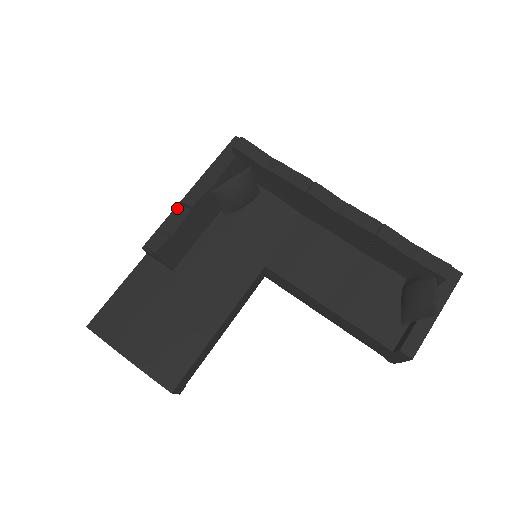
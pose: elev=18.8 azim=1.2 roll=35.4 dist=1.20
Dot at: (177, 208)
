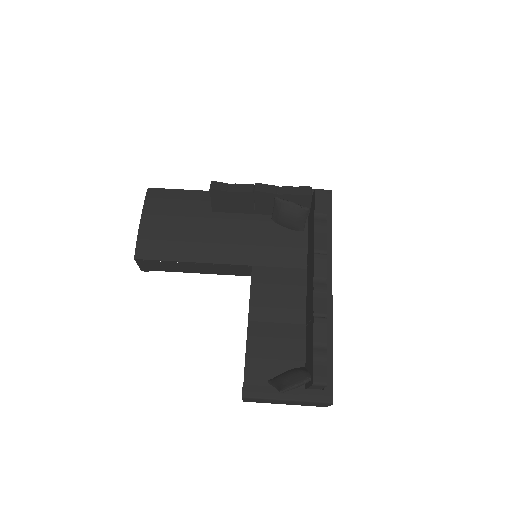
Dot at: (249, 184)
